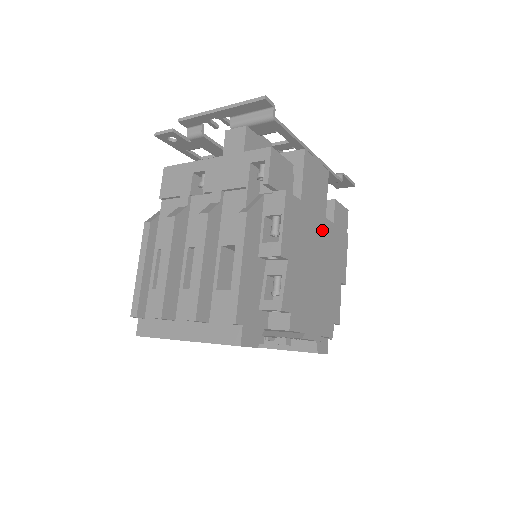
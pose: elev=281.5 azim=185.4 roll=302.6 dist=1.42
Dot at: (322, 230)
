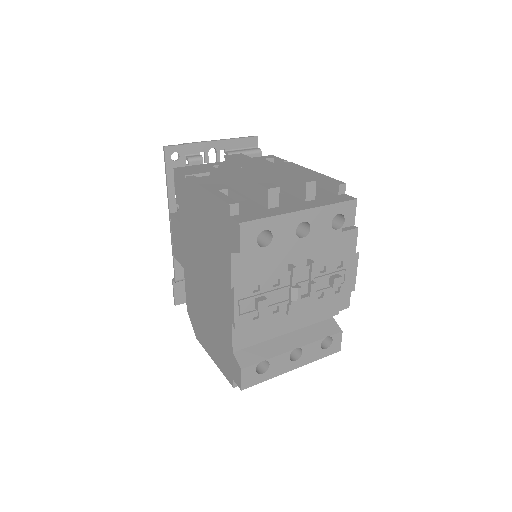
Dot at: occluded
